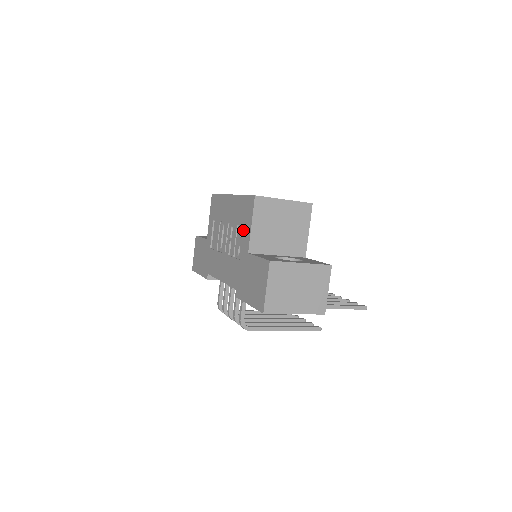
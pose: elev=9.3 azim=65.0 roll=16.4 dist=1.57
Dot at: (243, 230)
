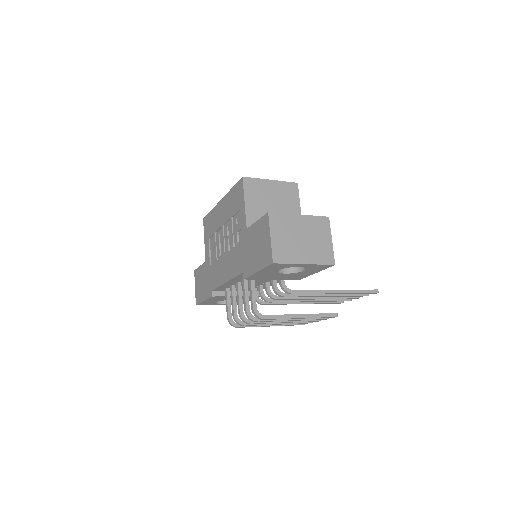
Dot at: (238, 217)
